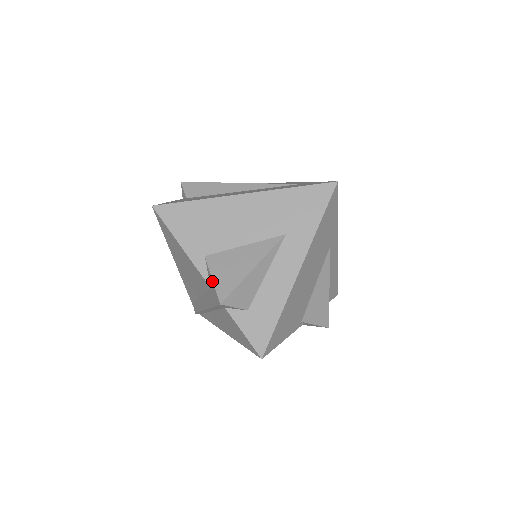
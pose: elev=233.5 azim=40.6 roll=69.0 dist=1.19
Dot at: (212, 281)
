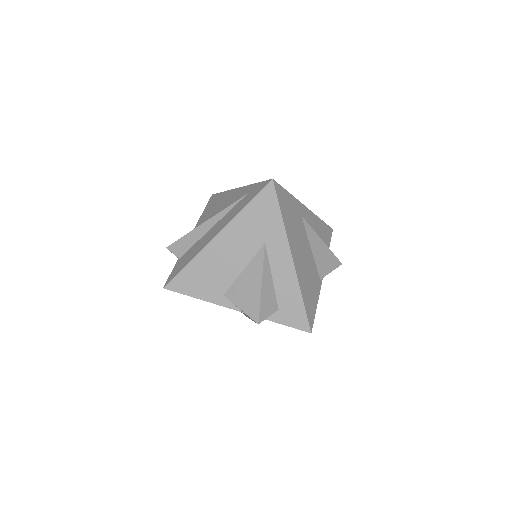
Dot at: occluded
